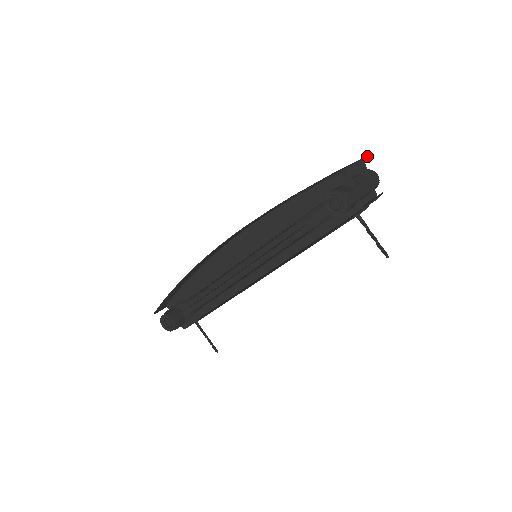
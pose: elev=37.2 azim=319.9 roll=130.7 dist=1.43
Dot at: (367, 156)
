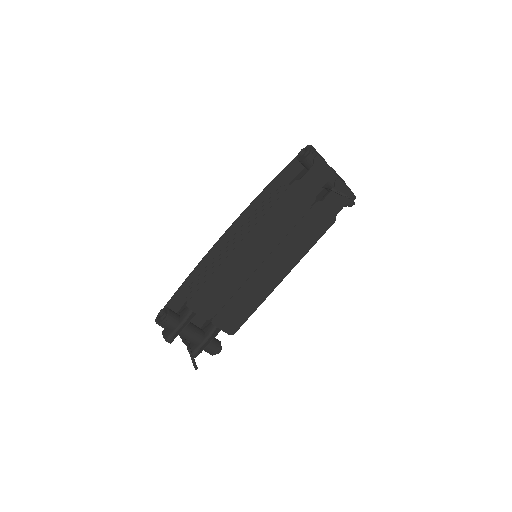
Dot at: (344, 181)
